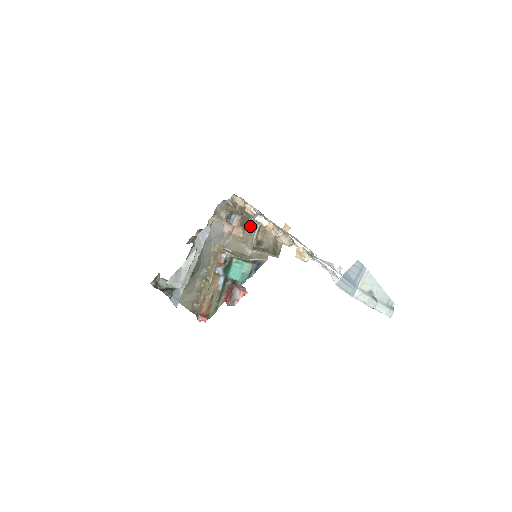
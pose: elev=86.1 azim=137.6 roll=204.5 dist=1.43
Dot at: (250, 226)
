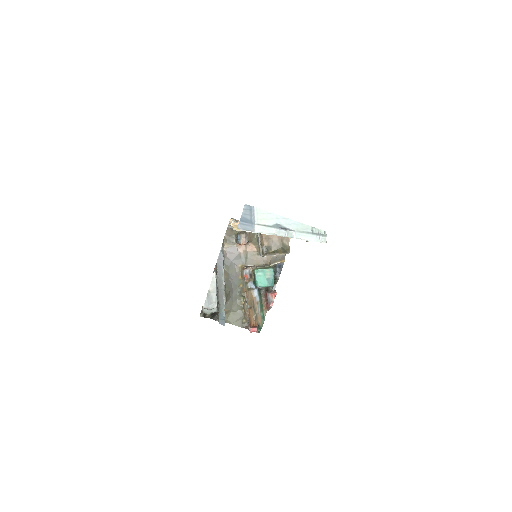
Dot at: (257, 239)
